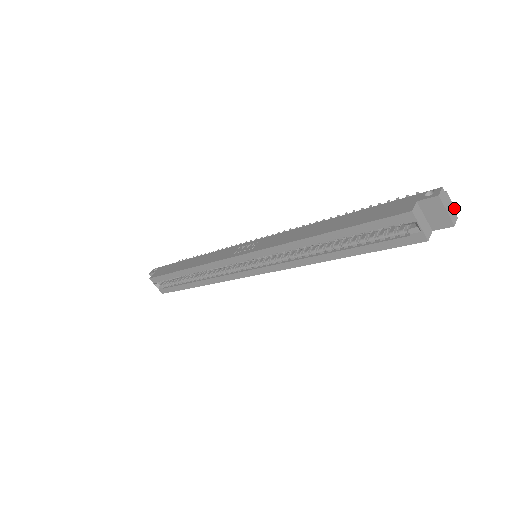
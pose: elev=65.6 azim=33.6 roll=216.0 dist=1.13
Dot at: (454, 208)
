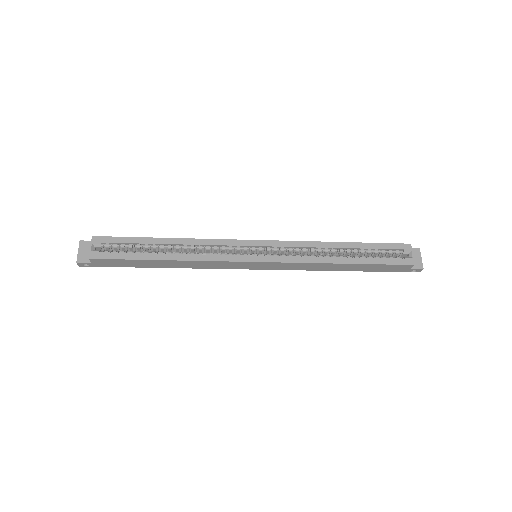
Dot at: occluded
